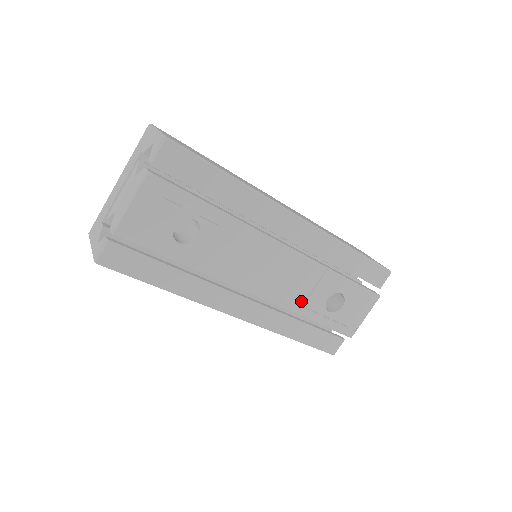
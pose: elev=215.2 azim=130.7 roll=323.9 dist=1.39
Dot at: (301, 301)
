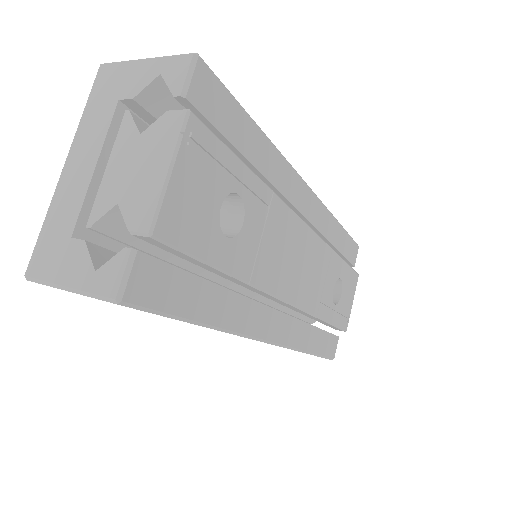
Dot at: (318, 298)
